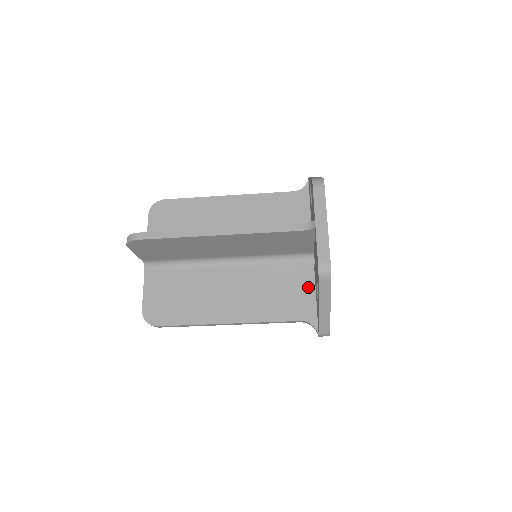
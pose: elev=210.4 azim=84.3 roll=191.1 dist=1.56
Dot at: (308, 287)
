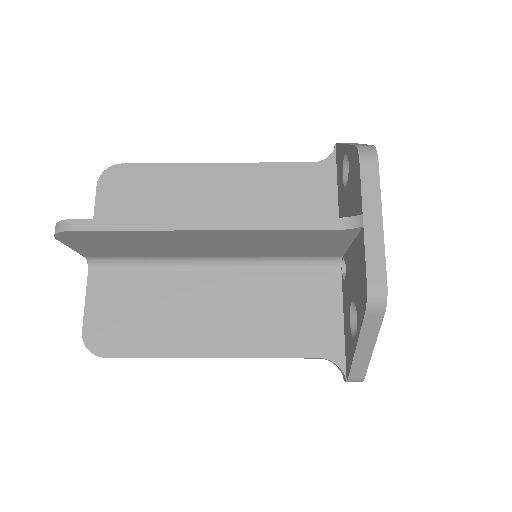
Dot at: (332, 307)
